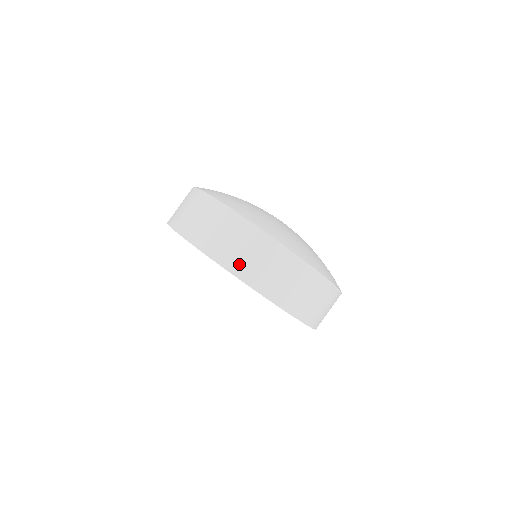
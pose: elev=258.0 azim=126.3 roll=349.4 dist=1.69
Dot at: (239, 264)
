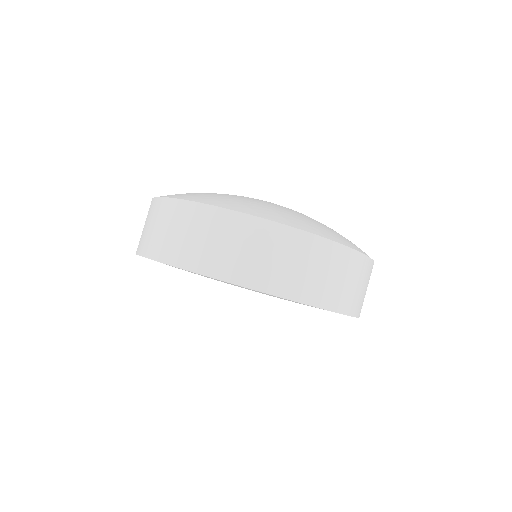
Dot at: (262, 275)
